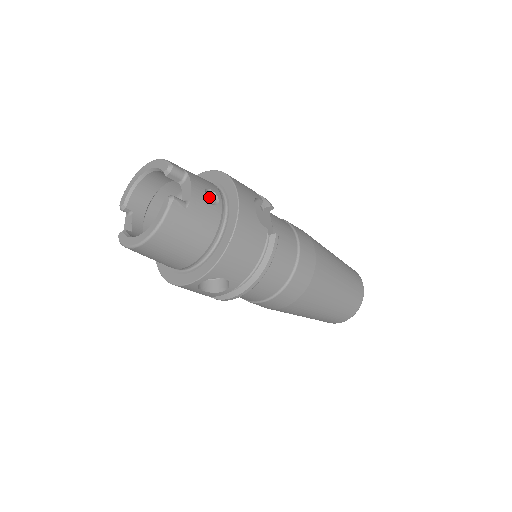
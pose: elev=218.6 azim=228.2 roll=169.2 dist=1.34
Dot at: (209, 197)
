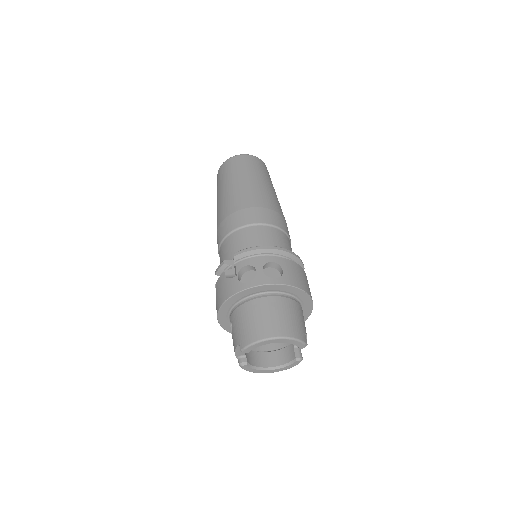
Dot at: occluded
